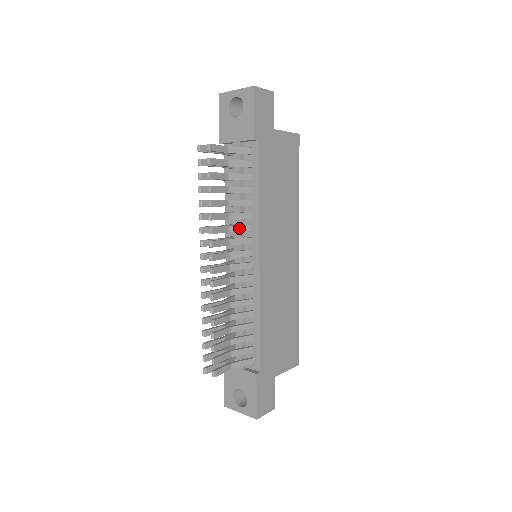
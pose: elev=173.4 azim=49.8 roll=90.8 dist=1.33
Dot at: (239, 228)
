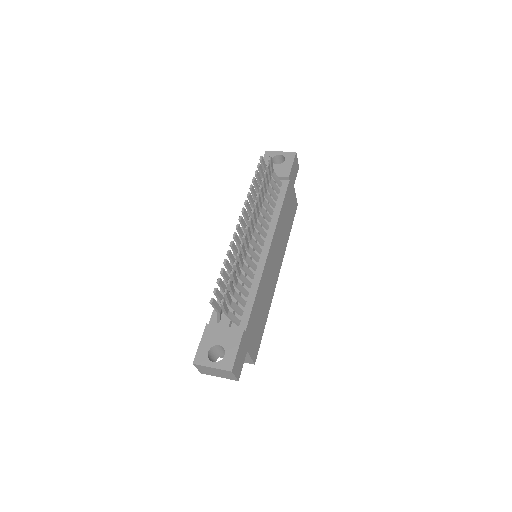
Dot at: (263, 221)
